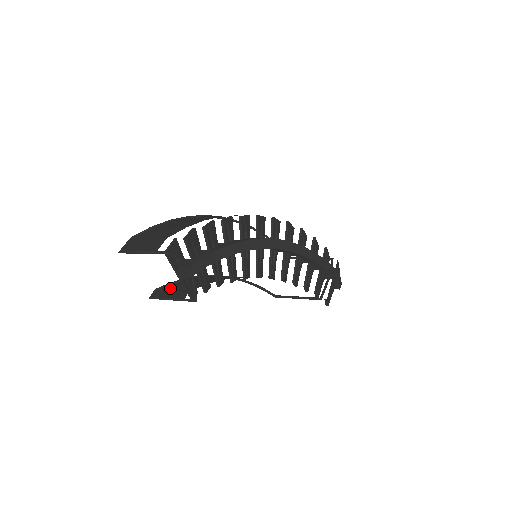
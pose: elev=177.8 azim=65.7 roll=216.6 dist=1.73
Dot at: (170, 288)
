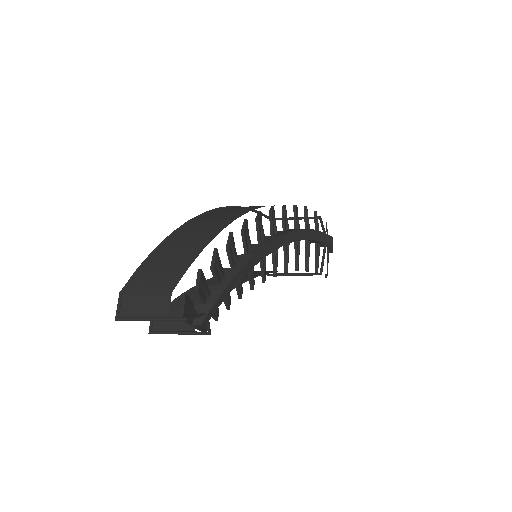
Dot at: (169, 316)
